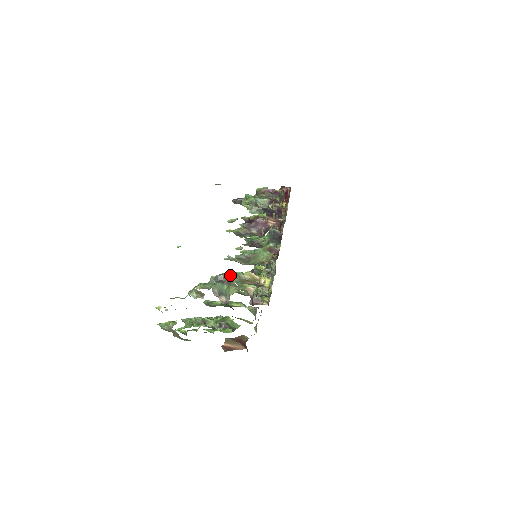
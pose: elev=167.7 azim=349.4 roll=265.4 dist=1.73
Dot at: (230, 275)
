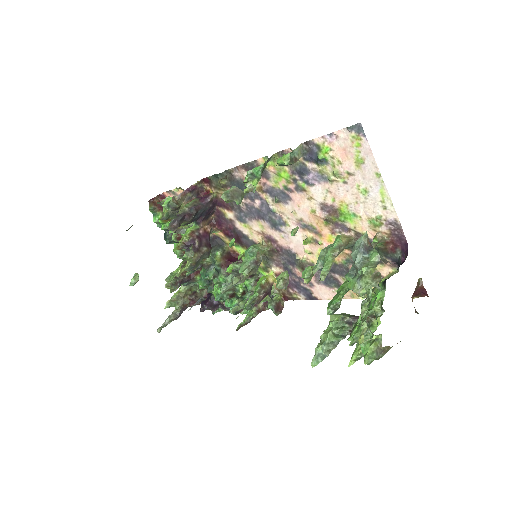
Dot at: (367, 235)
